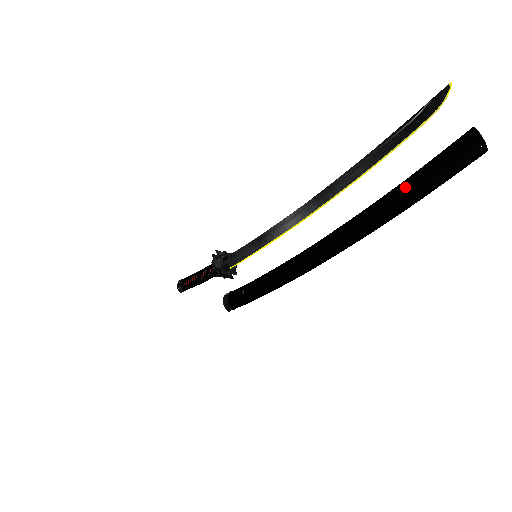
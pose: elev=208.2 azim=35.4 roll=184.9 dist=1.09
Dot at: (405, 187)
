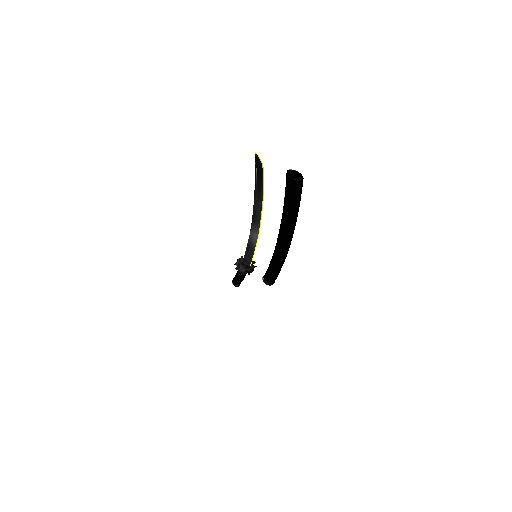
Dot at: (288, 208)
